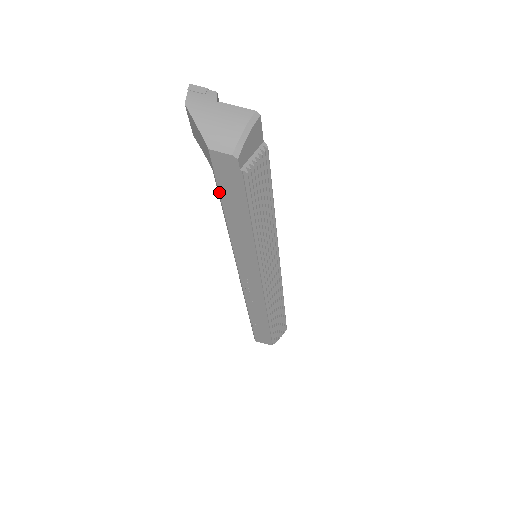
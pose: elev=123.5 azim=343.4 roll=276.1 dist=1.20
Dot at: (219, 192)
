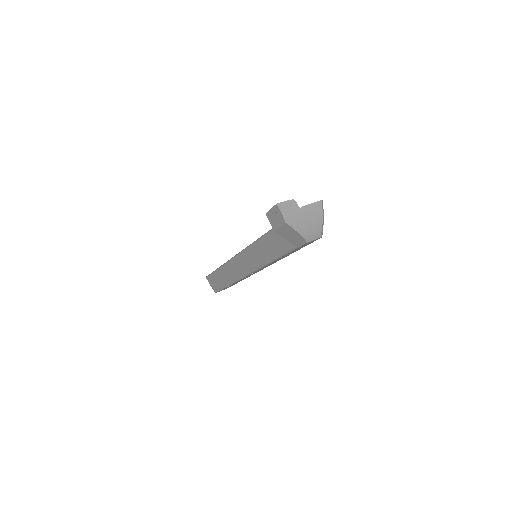
Dot at: (288, 253)
